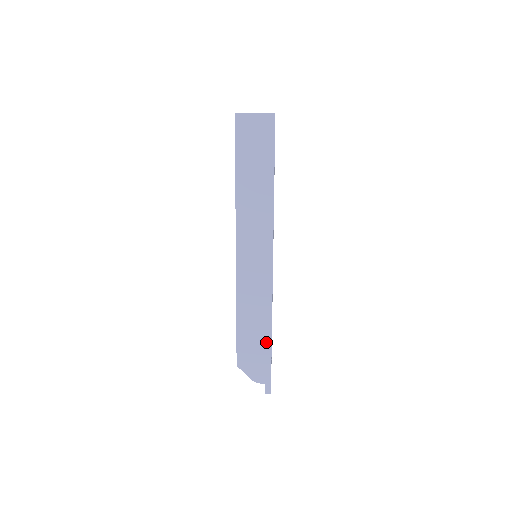
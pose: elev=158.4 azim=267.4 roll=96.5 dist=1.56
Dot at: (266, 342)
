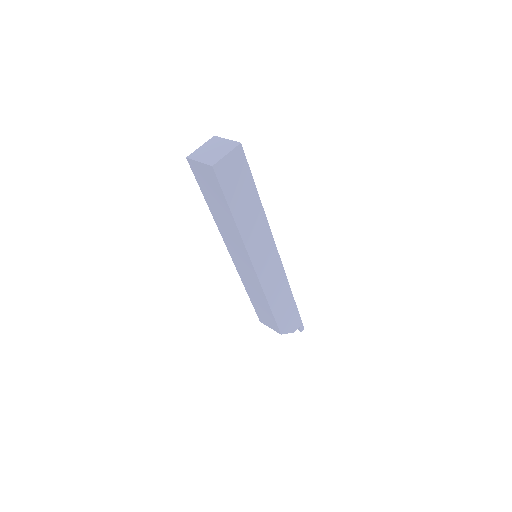
Dot at: (292, 304)
